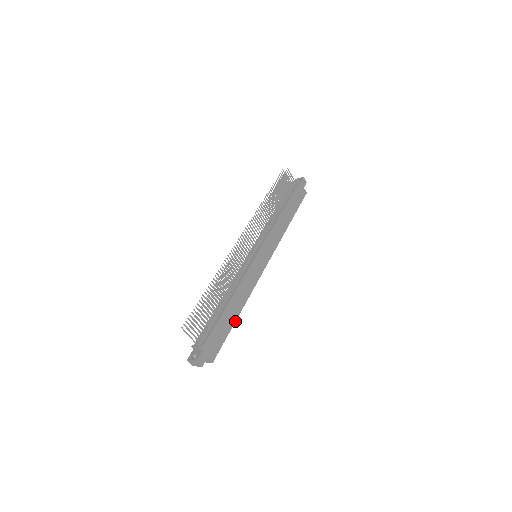
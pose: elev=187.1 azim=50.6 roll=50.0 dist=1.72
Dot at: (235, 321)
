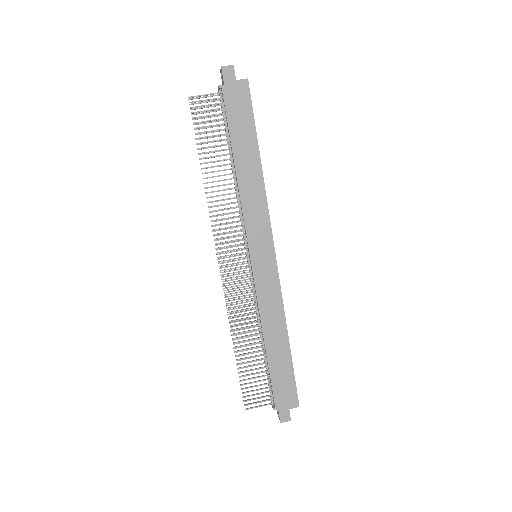
Dot at: (290, 351)
